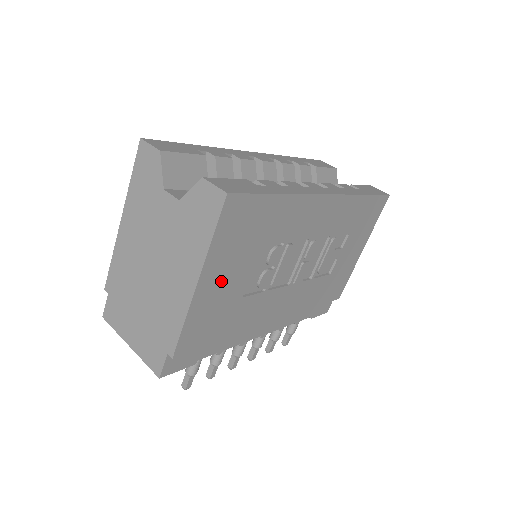
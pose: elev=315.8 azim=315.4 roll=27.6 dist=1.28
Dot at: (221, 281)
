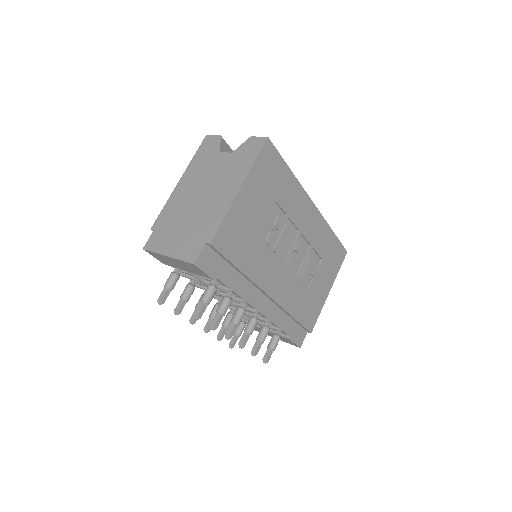
Dot at: (251, 204)
